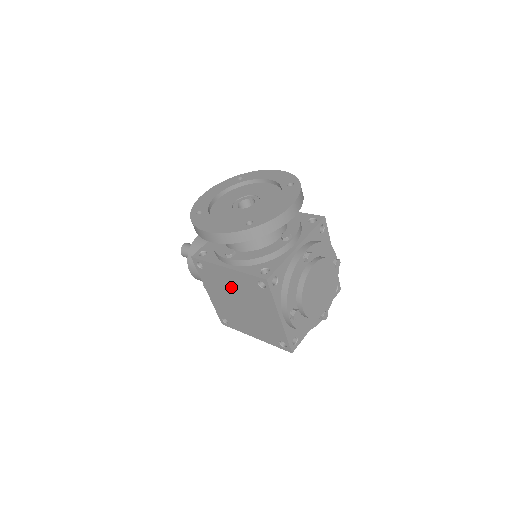
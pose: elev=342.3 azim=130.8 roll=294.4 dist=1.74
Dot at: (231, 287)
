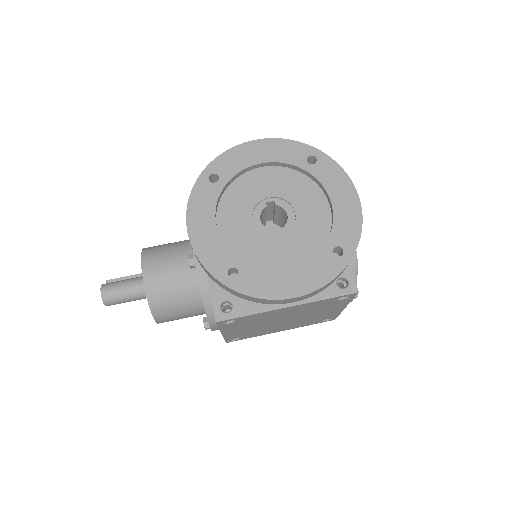
Dot at: (279, 316)
